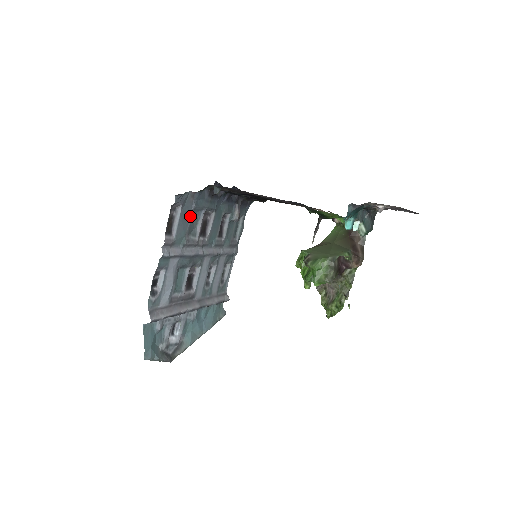
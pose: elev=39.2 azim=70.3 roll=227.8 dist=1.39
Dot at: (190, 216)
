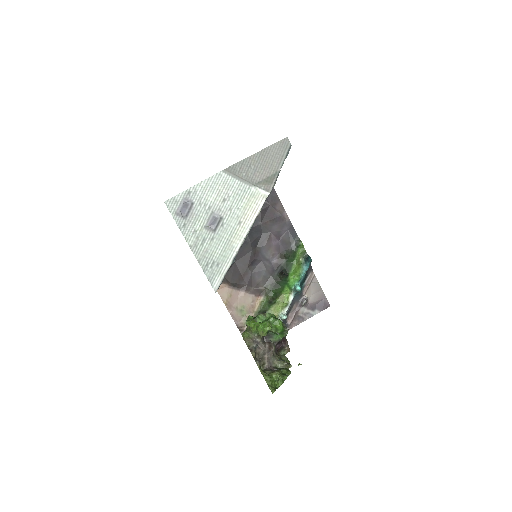
Dot at: occluded
